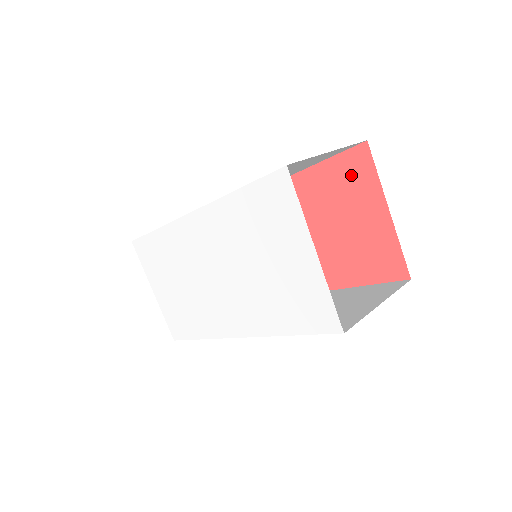
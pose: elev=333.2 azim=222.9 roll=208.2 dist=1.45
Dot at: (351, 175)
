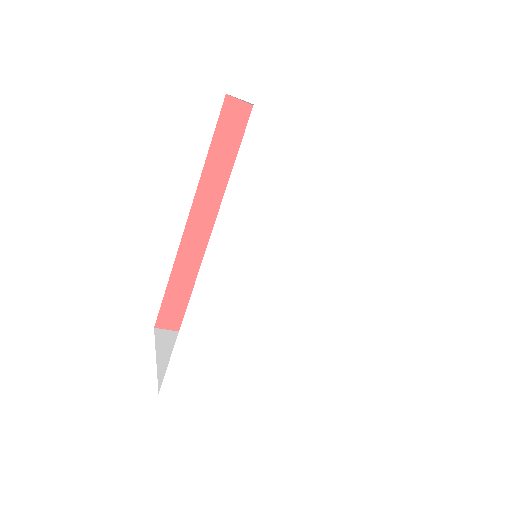
Dot at: (239, 130)
